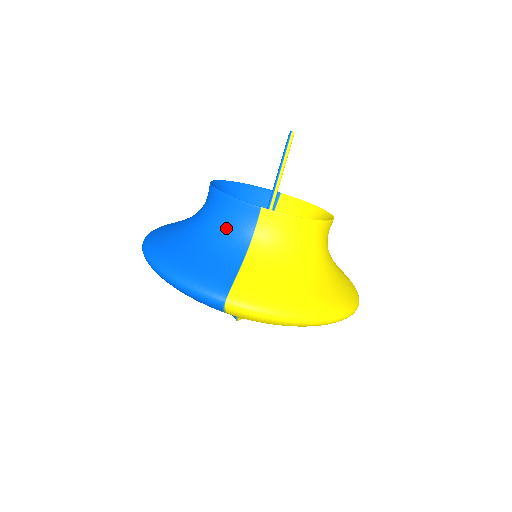
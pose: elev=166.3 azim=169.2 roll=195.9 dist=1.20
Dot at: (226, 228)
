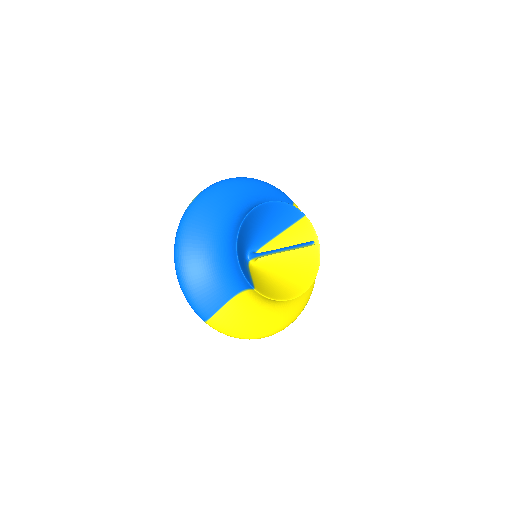
Dot at: (230, 275)
